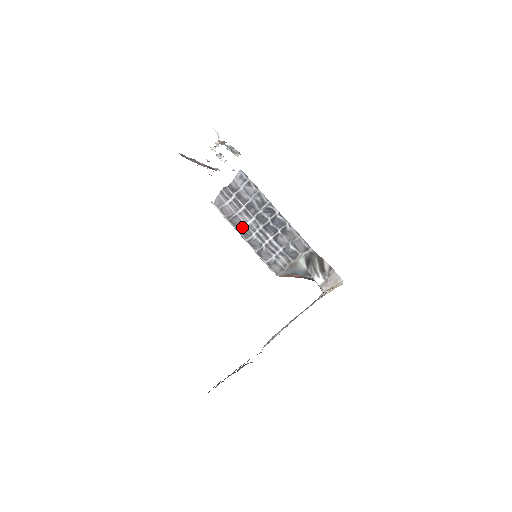
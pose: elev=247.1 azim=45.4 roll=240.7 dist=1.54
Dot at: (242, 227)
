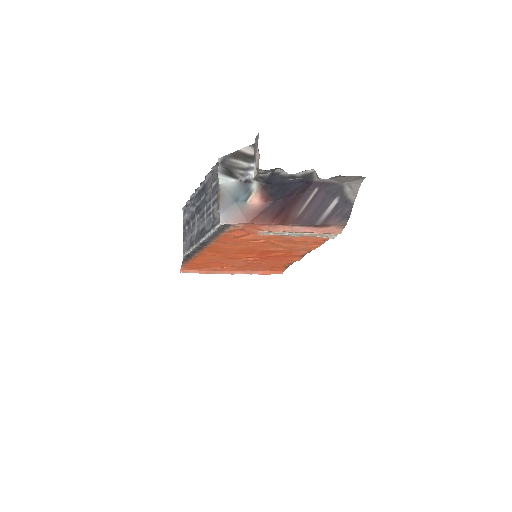
Dot at: (195, 237)
